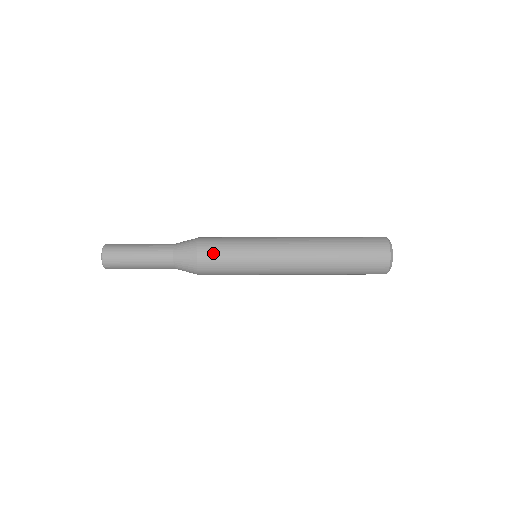
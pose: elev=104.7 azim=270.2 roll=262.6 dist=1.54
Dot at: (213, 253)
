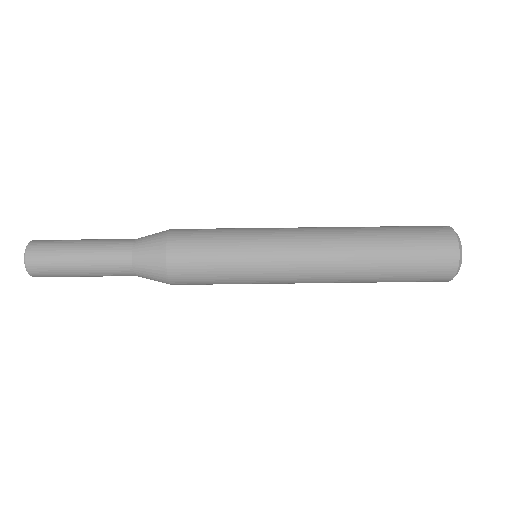
Dot at: (191, 262)
